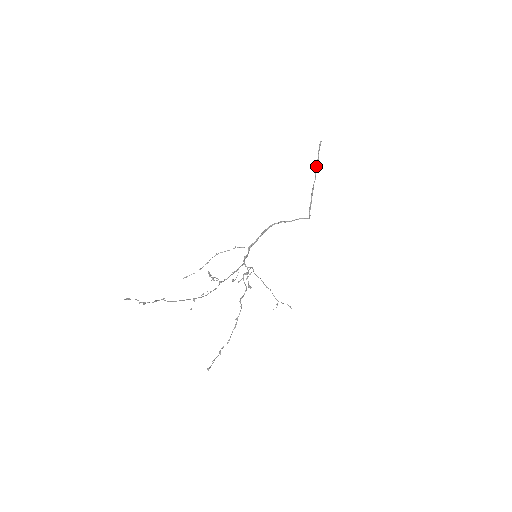
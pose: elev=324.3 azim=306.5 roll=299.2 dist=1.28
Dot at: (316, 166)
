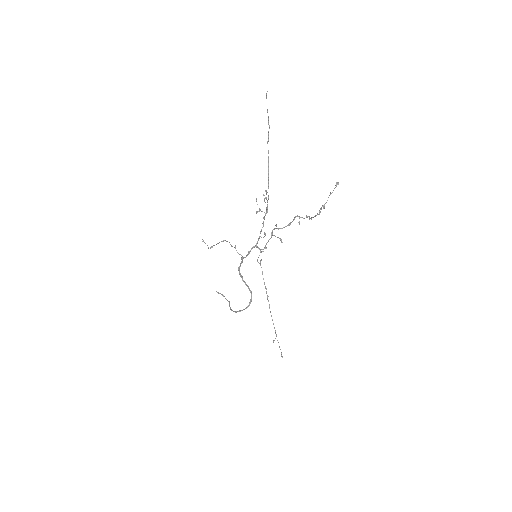
Dot at: occluded
